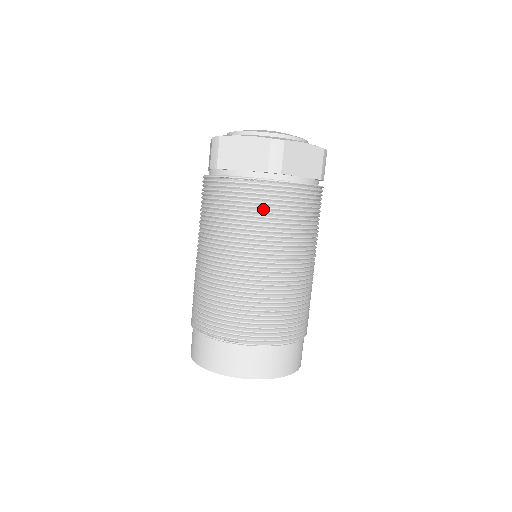
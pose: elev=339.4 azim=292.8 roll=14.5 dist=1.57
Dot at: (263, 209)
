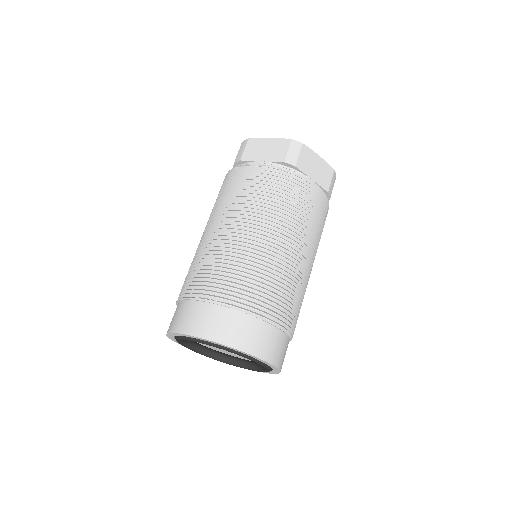
Dot at: (274, 190)
